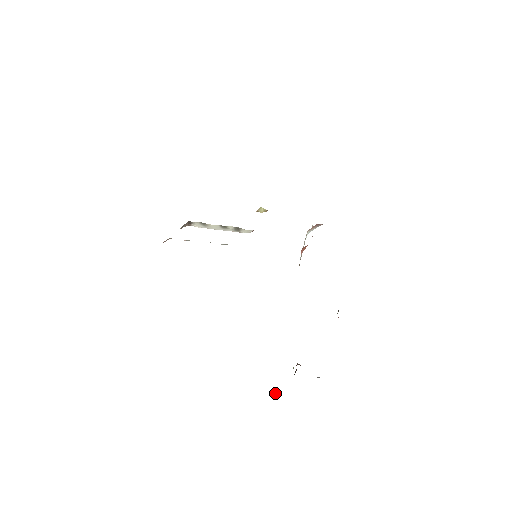
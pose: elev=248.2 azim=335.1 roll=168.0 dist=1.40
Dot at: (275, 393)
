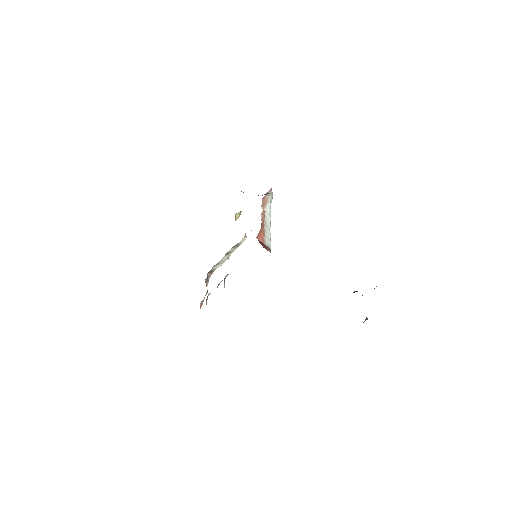
Dot at: (367, 319)
